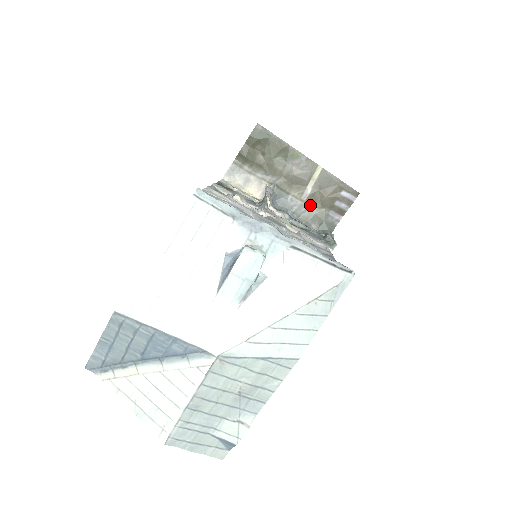
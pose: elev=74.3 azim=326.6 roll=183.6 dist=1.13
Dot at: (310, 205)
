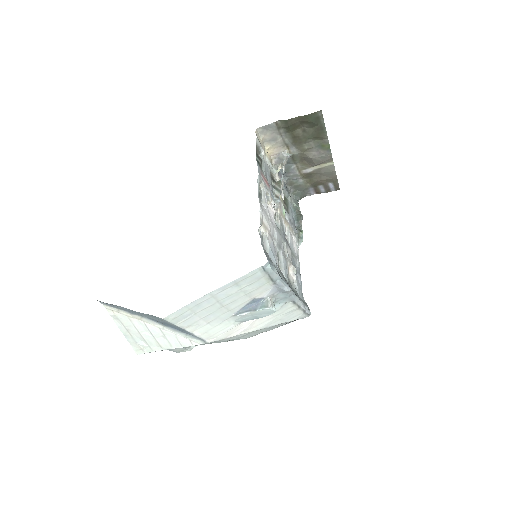
Dot at: (302, 177)
